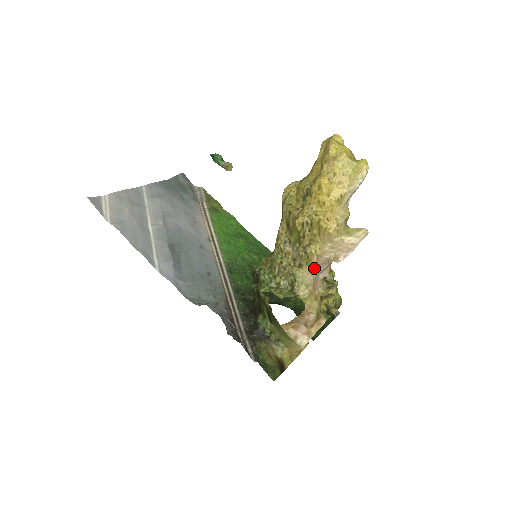
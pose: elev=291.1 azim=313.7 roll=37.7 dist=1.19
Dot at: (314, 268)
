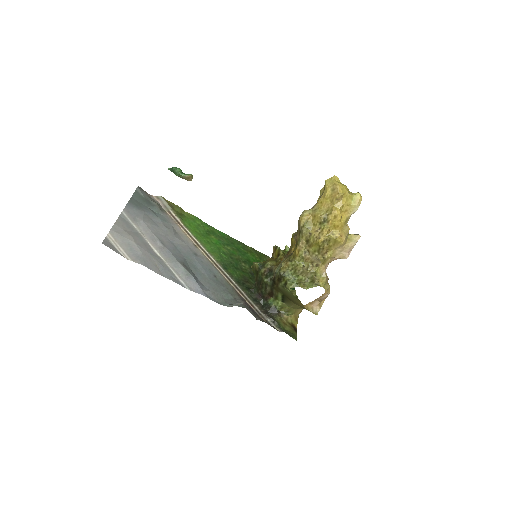
Dot at: (326, 265)
